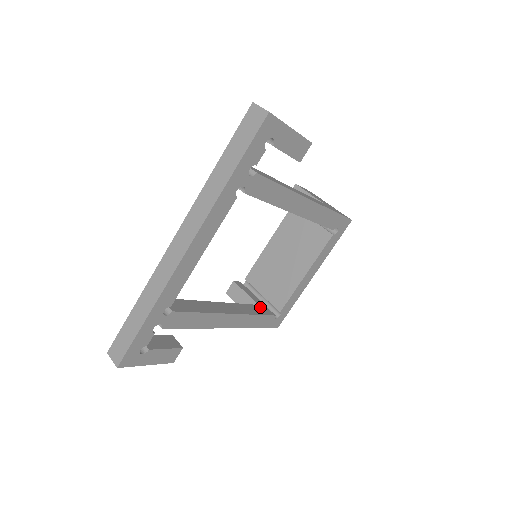
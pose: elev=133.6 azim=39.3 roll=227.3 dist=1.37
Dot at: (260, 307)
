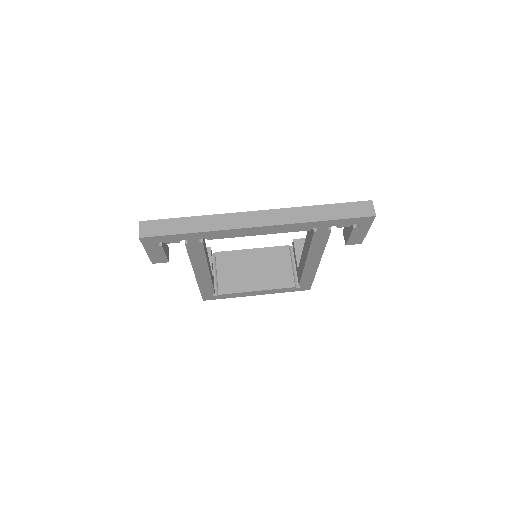
Dot at: occluded
